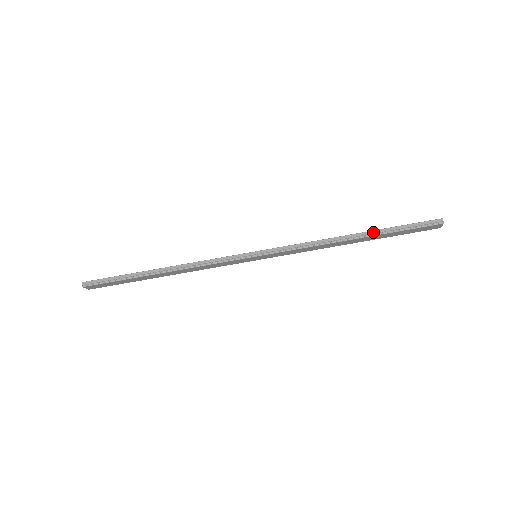
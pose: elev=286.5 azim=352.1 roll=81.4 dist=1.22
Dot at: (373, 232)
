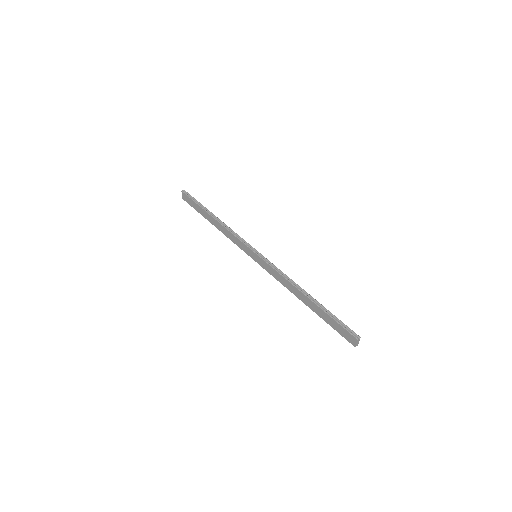
Dot at: (318, 303)
